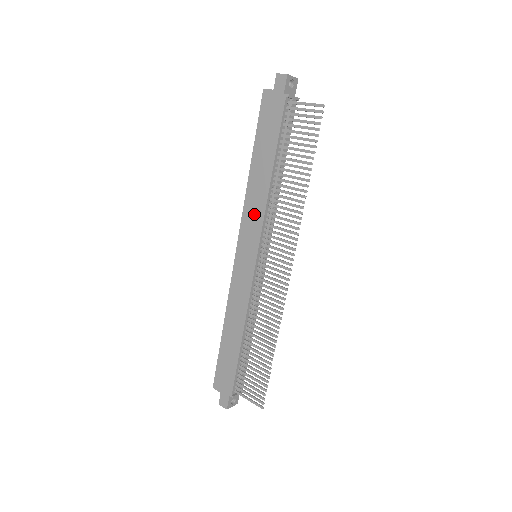
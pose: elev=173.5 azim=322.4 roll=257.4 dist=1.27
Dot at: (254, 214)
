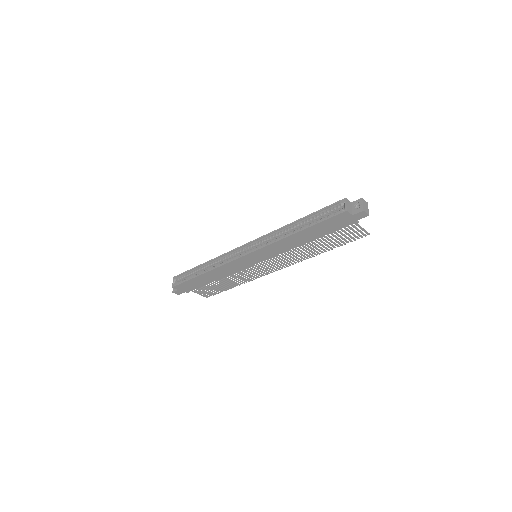
Dot at: (277, 249)
